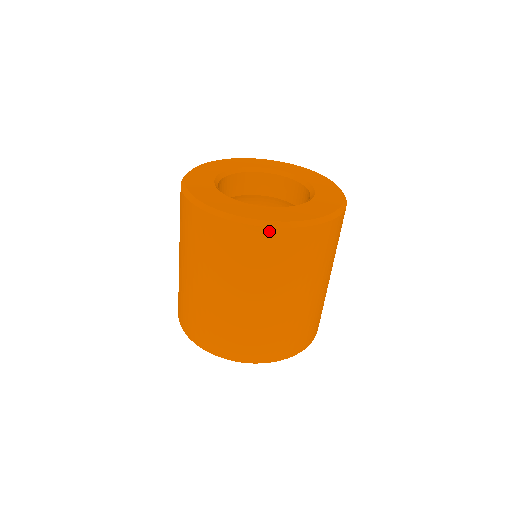
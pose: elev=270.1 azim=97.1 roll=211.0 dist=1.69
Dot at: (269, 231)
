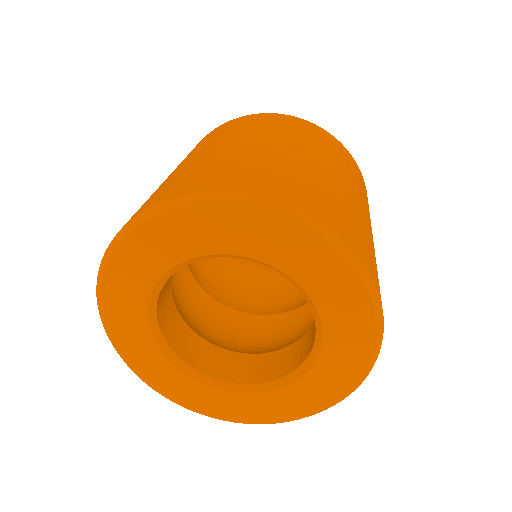
Dot at: occluded
